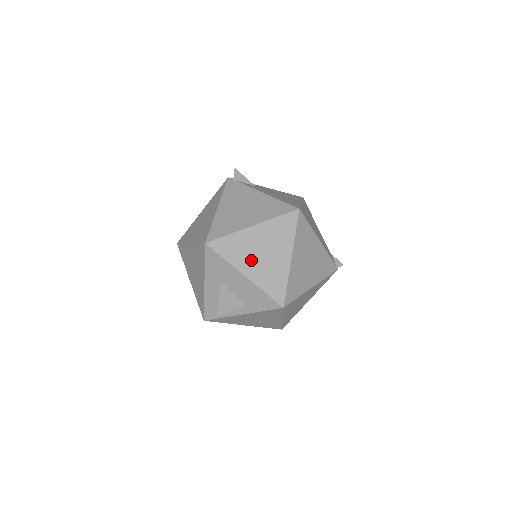
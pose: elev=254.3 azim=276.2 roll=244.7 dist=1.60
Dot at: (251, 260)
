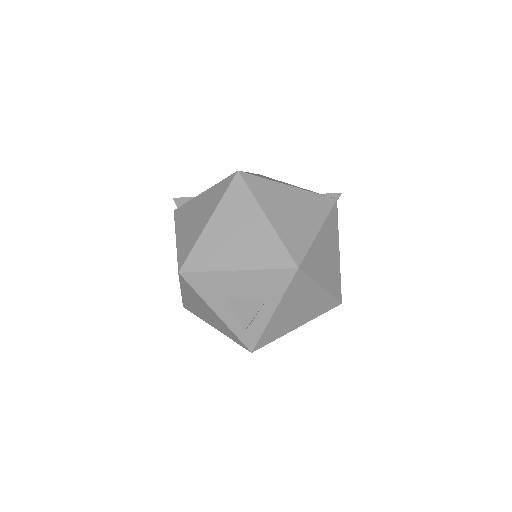
Dot at: (231, 251)
